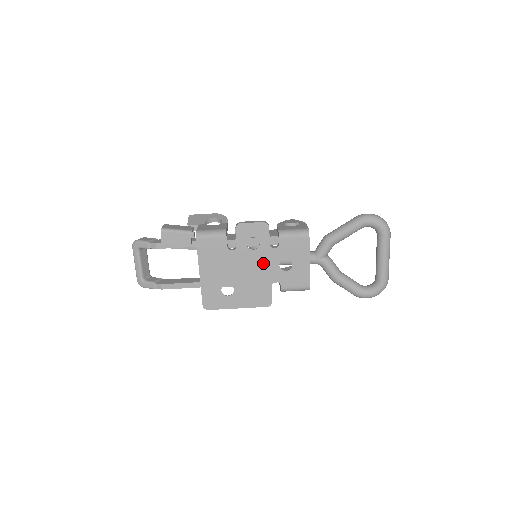
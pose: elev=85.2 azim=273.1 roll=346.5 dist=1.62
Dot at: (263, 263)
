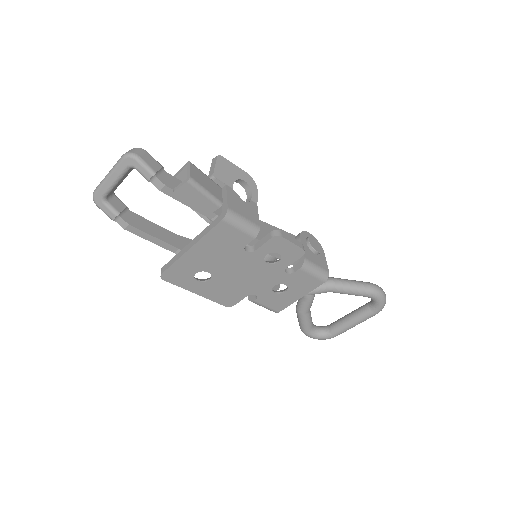
Dot at: (262, 277)
